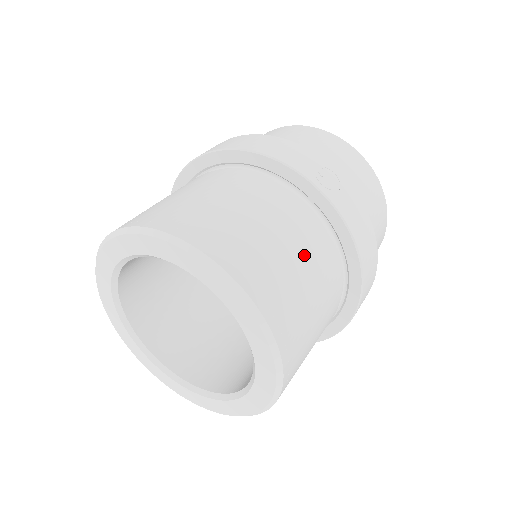
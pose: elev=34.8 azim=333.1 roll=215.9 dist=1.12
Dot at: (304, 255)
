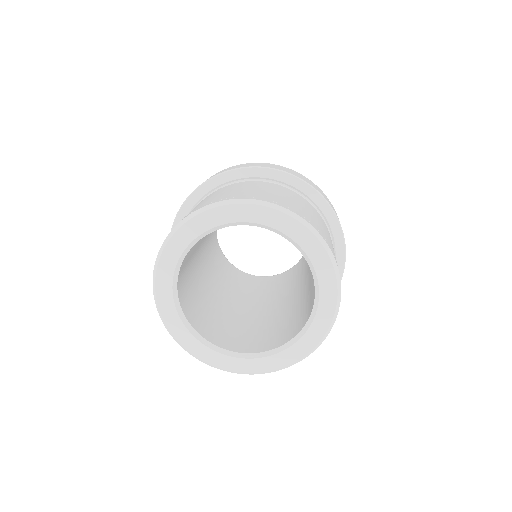
Dot at: occluded
